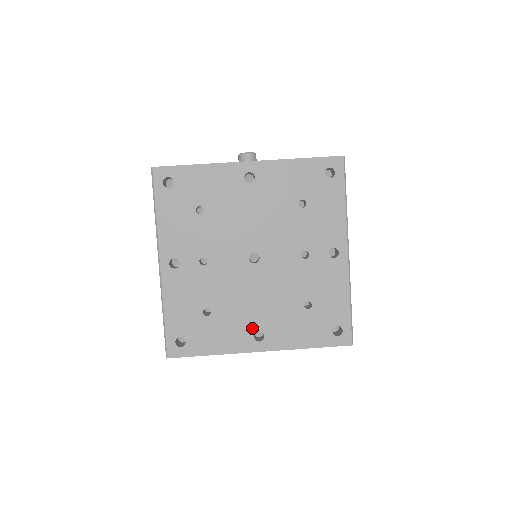
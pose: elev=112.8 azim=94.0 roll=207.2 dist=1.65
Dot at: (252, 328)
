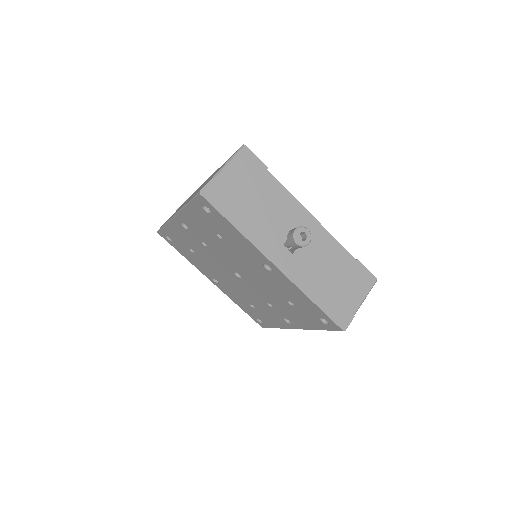
Dot at: (214, 277)
